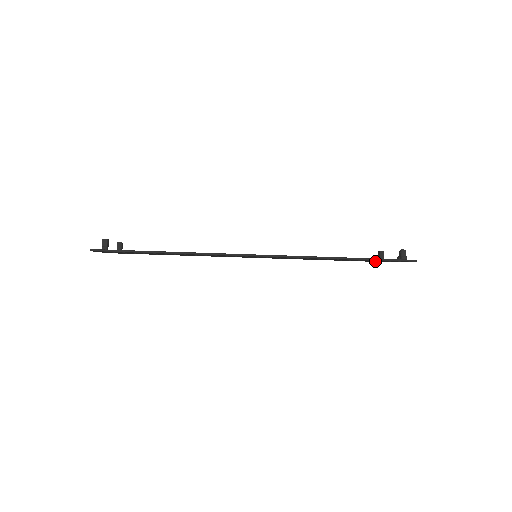
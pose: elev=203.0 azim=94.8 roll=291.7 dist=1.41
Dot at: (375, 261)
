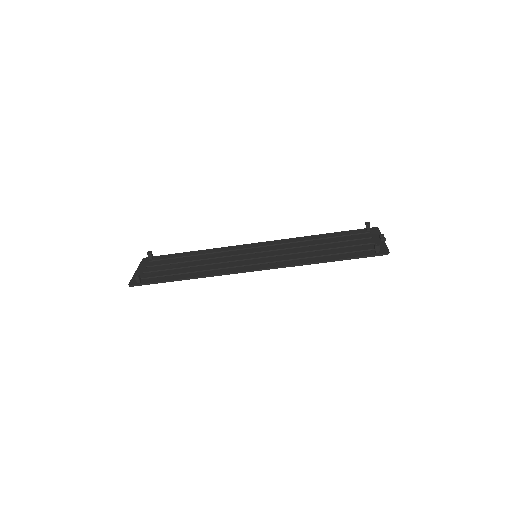
Dot at: (360, 237)
